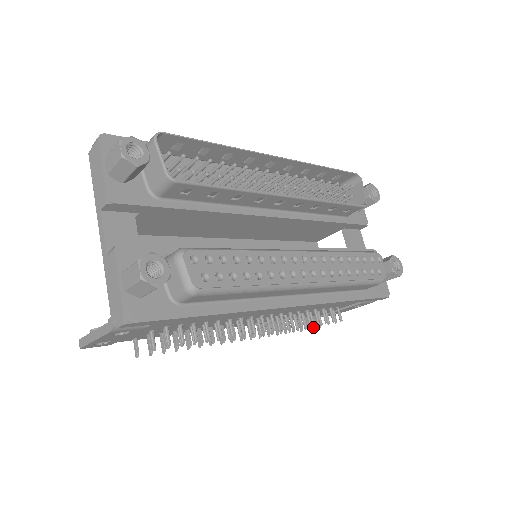
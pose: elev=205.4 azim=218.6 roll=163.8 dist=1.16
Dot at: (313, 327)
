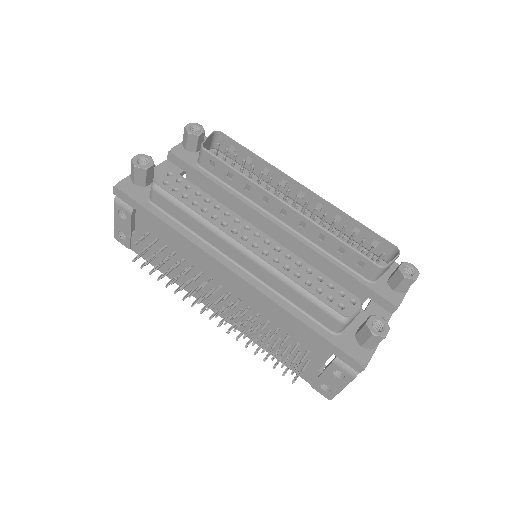
Dot at: (283, 366)
